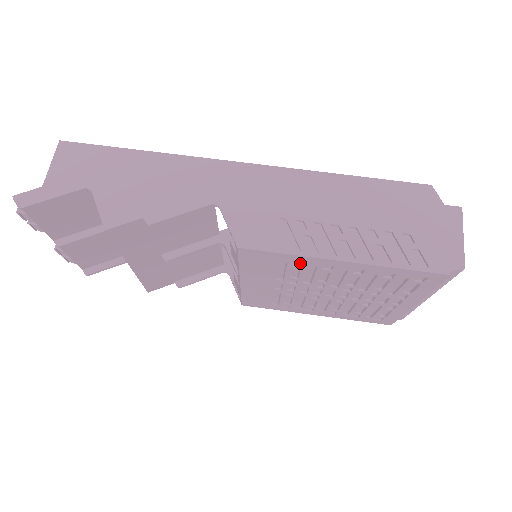
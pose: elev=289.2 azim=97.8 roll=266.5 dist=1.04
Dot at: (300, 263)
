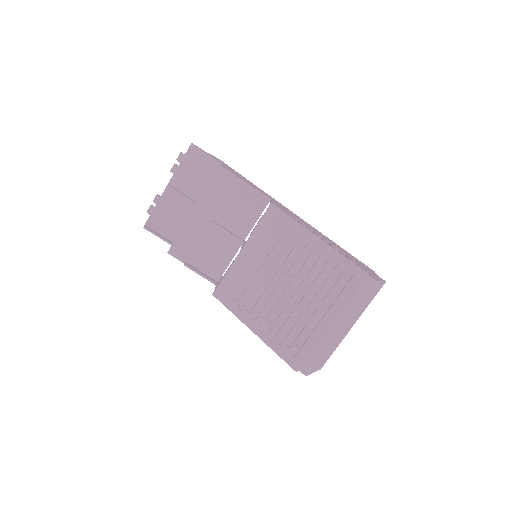
Dot at: (291, 235)
